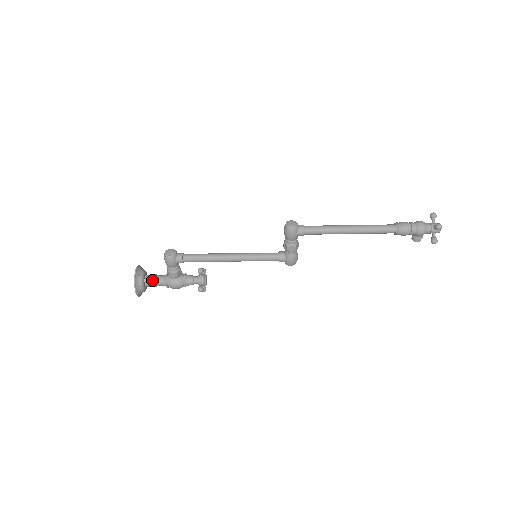
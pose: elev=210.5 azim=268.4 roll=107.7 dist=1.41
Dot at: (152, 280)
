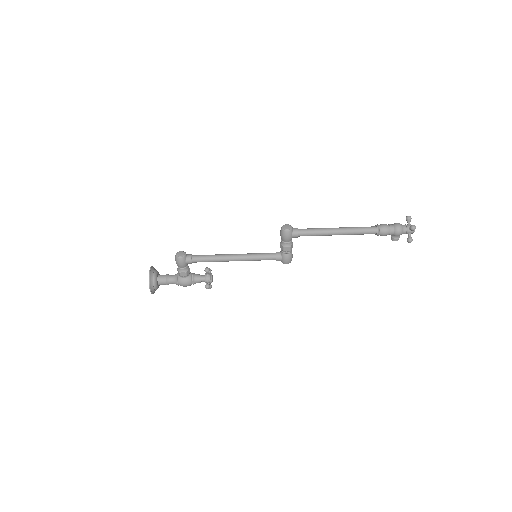
Dot at: (164, 279)
